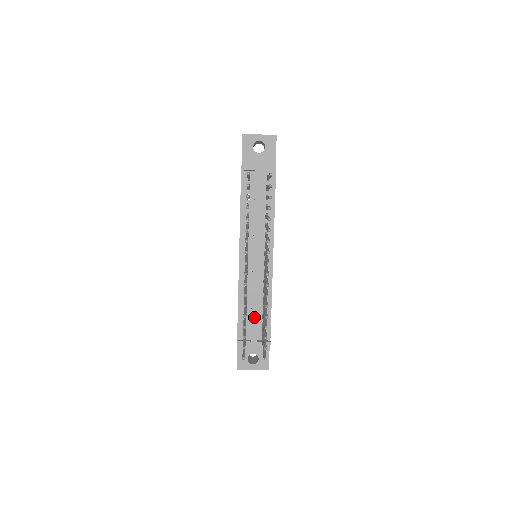
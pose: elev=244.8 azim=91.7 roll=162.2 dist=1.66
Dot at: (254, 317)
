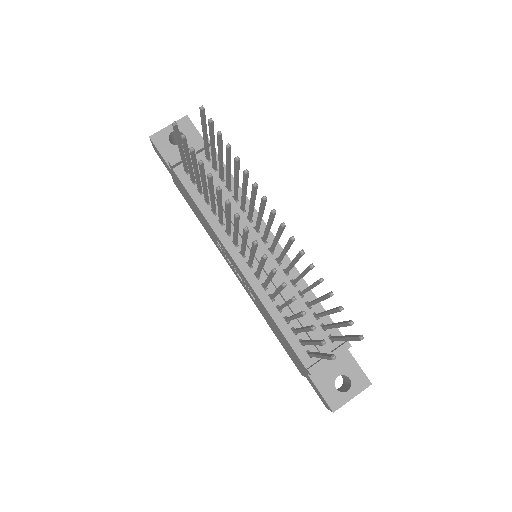
Dot at: (306, 323)
